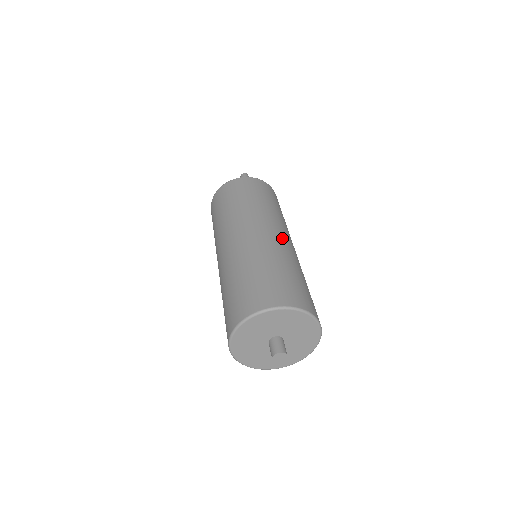
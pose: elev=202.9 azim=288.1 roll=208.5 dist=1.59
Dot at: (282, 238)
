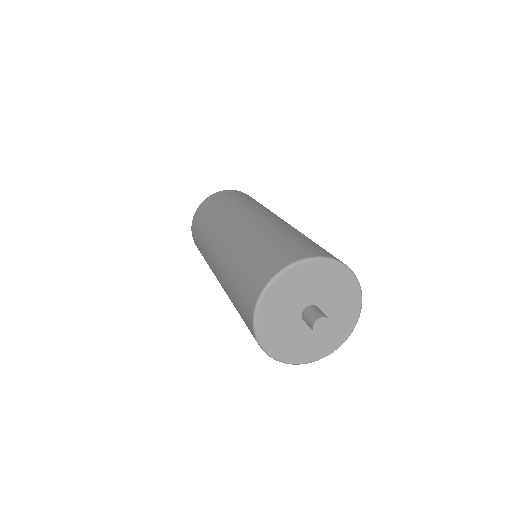
Dot at: occluded
